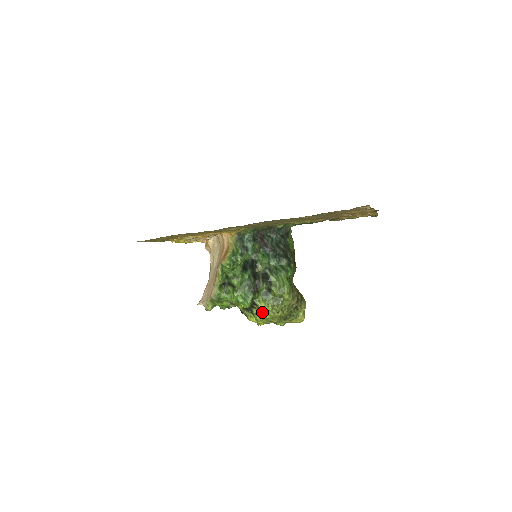
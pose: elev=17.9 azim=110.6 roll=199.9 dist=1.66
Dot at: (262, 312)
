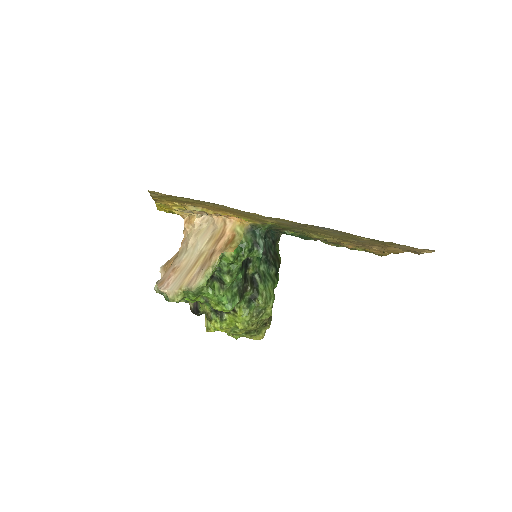
Dot at: (235, 320)
